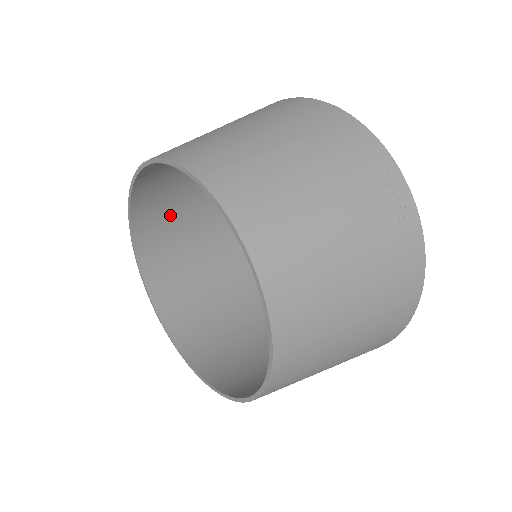
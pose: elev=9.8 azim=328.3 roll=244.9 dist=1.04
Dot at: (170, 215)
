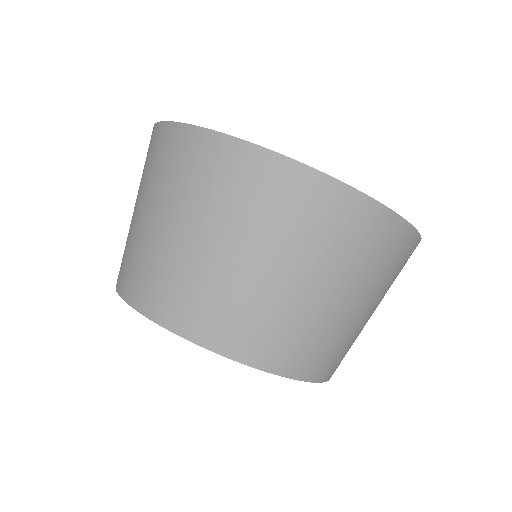
Dot at: occluded
